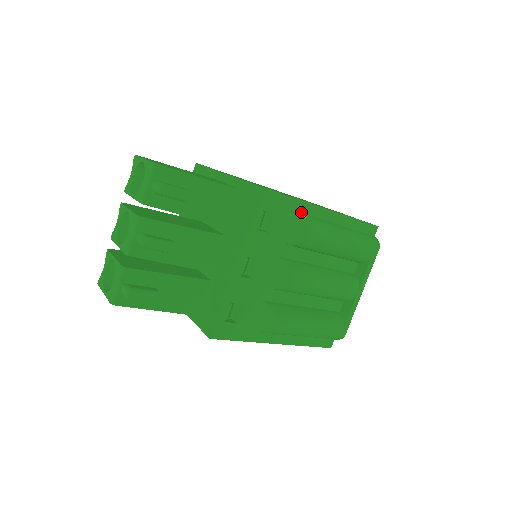
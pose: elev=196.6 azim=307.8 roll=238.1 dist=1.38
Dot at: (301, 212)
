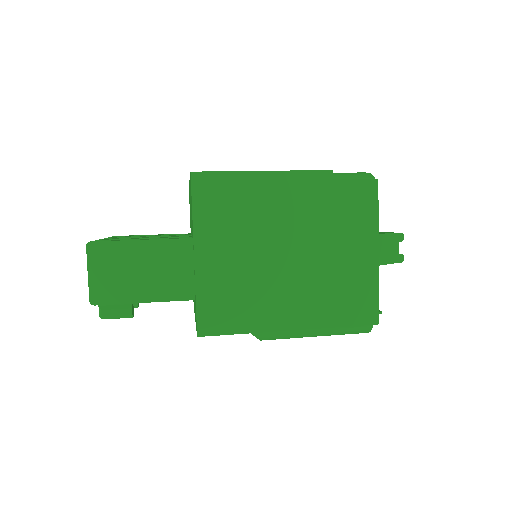
Dot at: occluded
